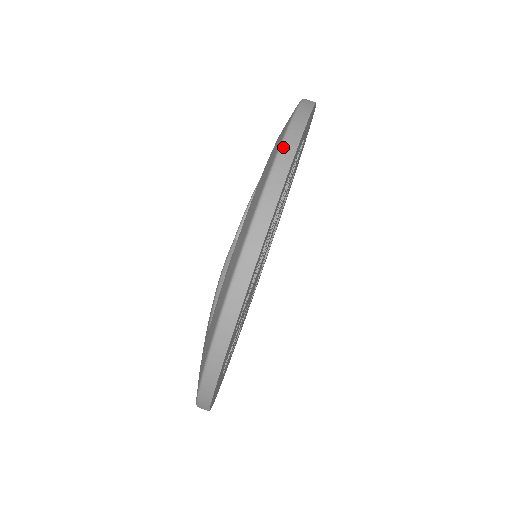
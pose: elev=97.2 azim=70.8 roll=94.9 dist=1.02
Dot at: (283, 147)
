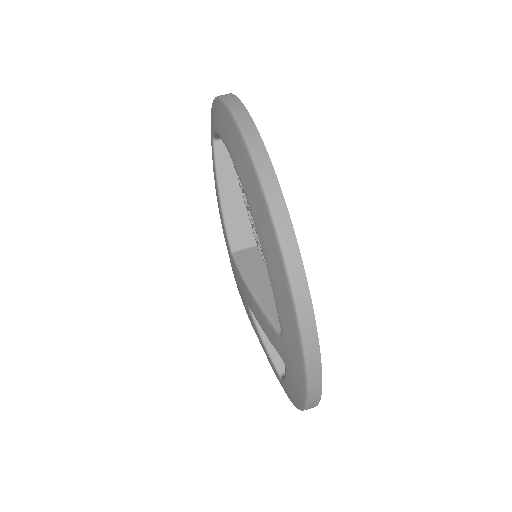
Dot at: (247, 139)
